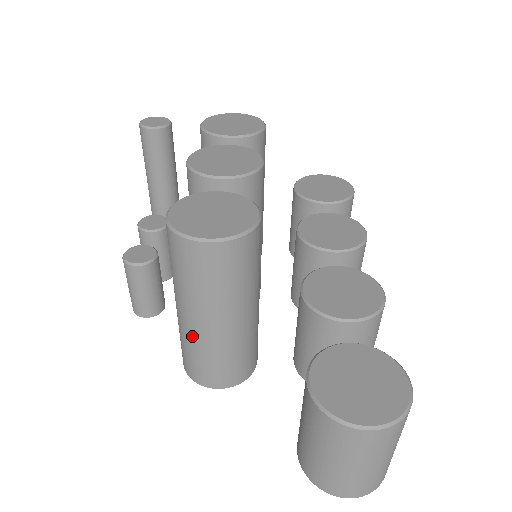
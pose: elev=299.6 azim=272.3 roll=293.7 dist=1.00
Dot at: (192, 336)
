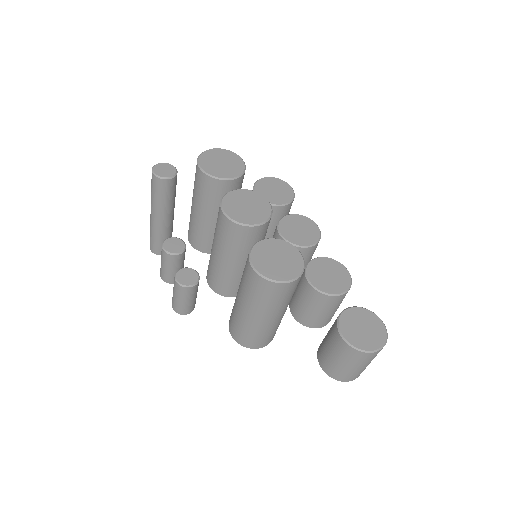
Dot at: (258, 326)
